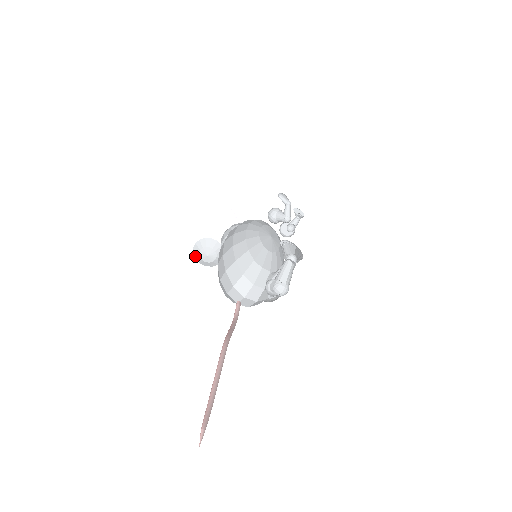
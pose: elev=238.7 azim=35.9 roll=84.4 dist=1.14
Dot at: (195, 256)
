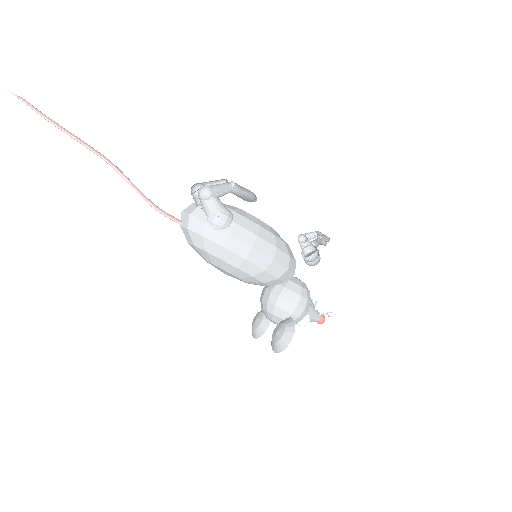
Dot at: (252, 331)
